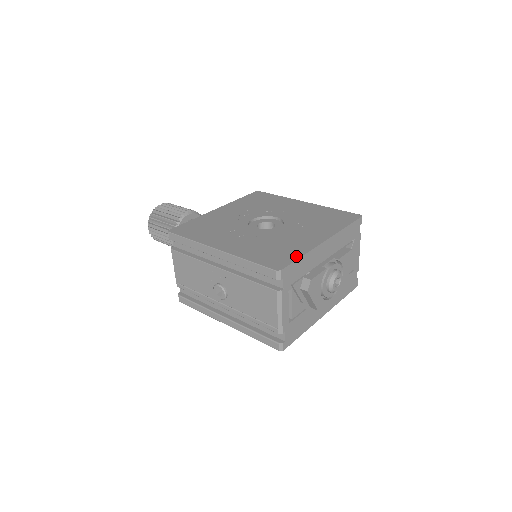
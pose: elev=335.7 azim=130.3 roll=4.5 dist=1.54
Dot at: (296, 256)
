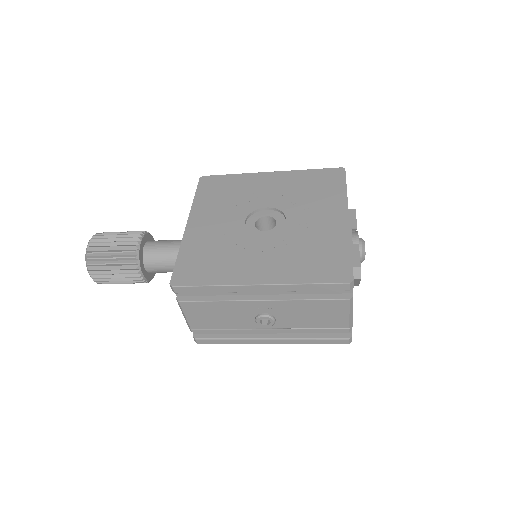
Dot at: (346, 253)
